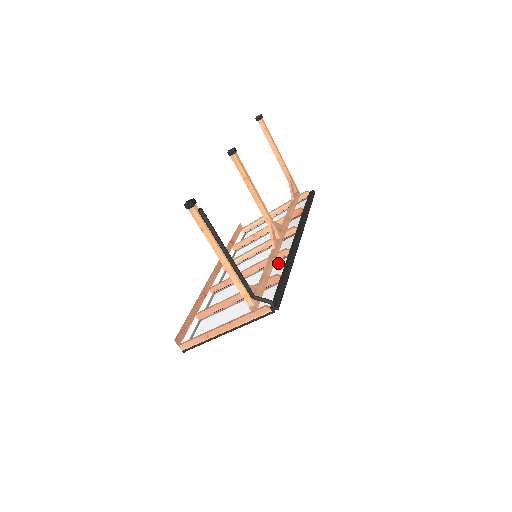
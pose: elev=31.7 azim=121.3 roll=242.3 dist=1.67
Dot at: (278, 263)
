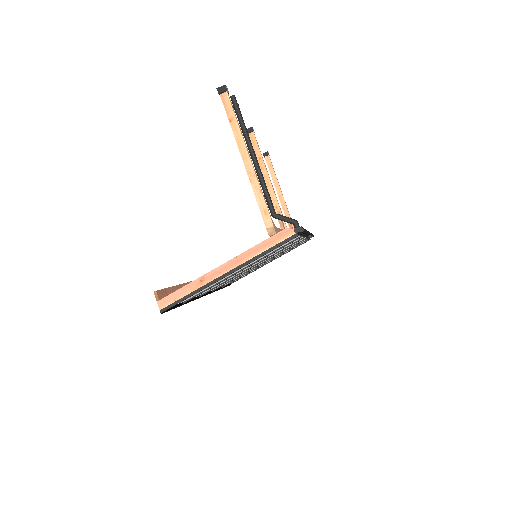
Dot at: occluded
